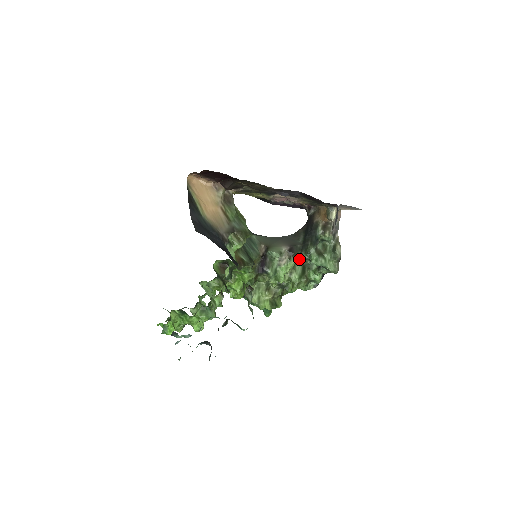
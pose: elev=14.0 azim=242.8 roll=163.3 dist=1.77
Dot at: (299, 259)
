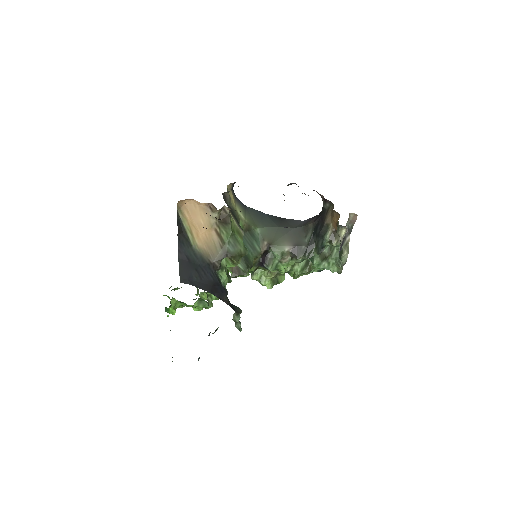
Dot at: (301, 261)
